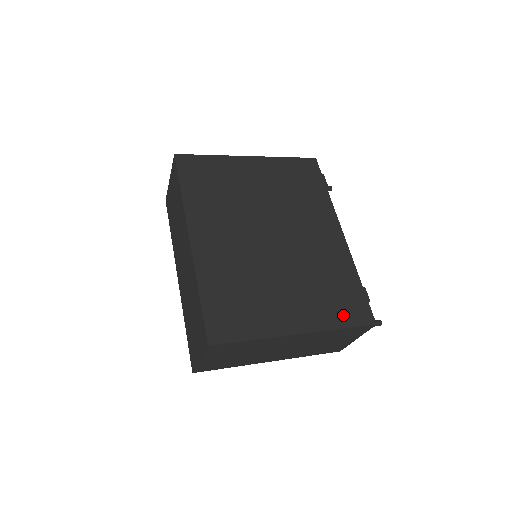
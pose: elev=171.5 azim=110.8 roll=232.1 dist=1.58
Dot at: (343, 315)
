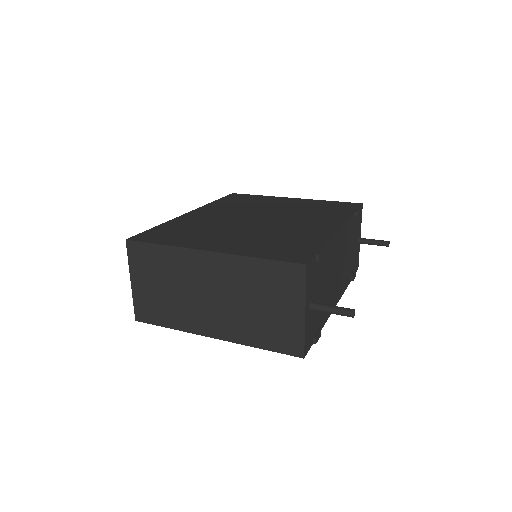
Dot at: (272, 253)
